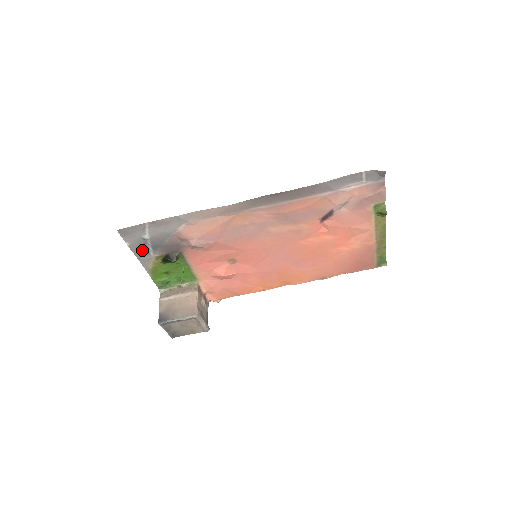
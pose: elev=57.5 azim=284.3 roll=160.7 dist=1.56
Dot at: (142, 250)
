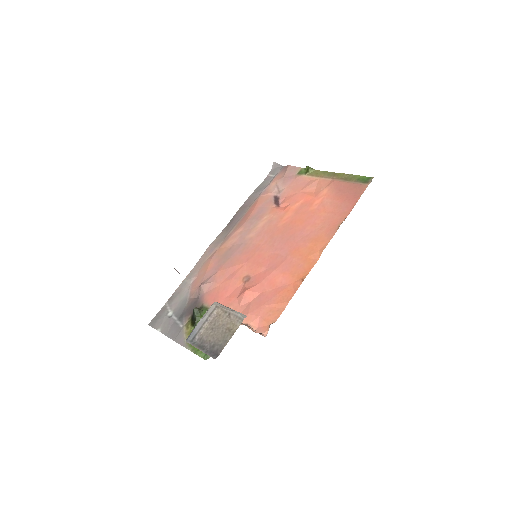
Dot at: (173, 330)
